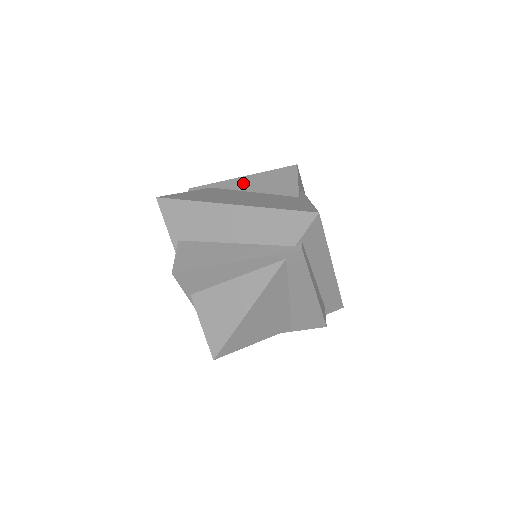
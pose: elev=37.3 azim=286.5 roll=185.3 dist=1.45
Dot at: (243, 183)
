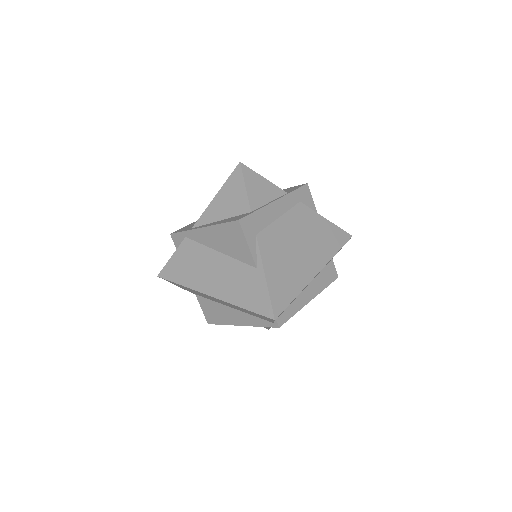
Dot at: (206, 238)
